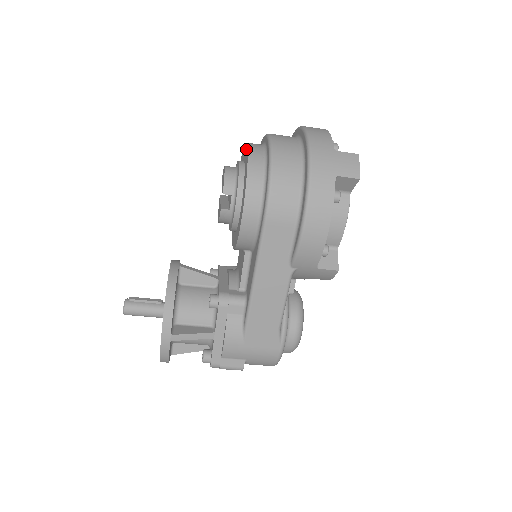
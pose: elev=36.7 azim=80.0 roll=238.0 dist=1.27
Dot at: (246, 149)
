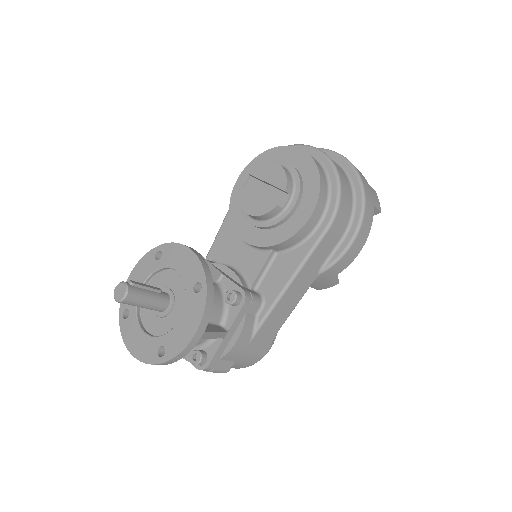
Dot at: (301, 154)
